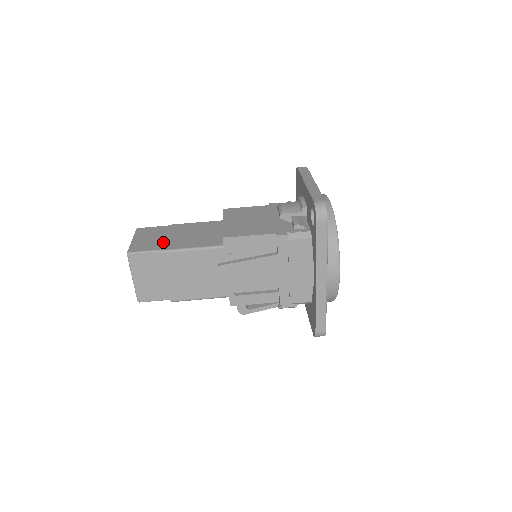
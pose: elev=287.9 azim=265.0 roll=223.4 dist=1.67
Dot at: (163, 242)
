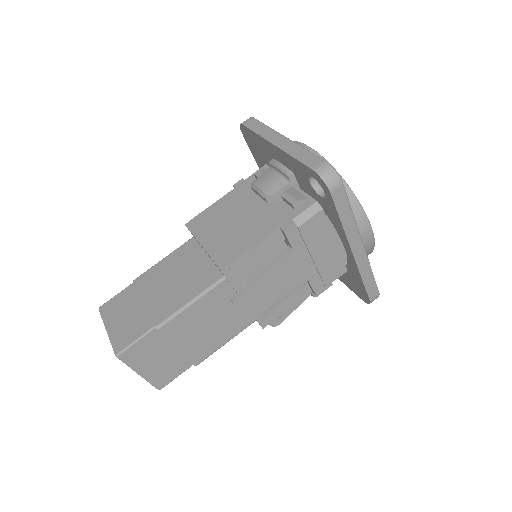
Dot at: (147, 313)
